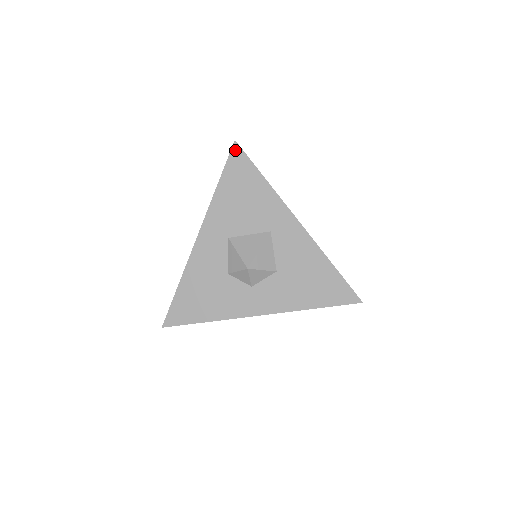
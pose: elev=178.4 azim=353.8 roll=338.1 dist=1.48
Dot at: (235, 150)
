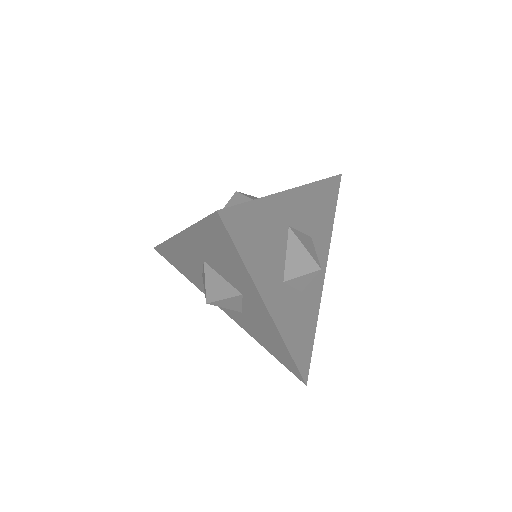
Dot at: (216, 218)
